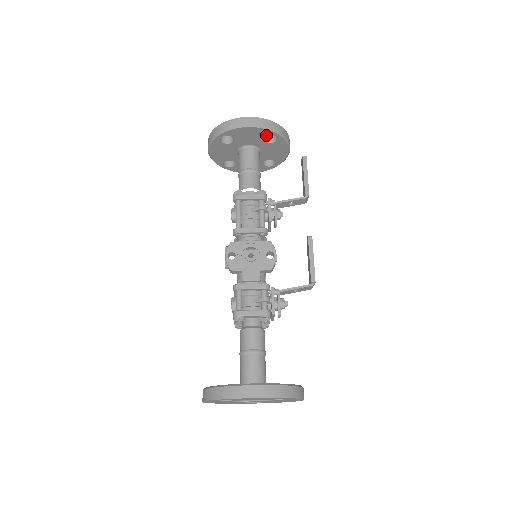
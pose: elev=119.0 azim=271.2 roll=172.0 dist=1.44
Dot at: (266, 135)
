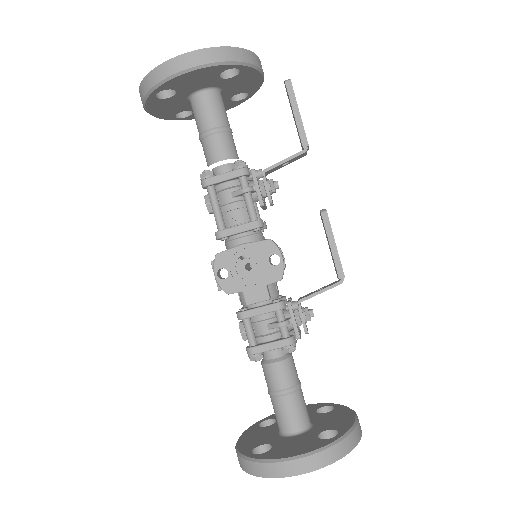
Dot at: (221, 71)
